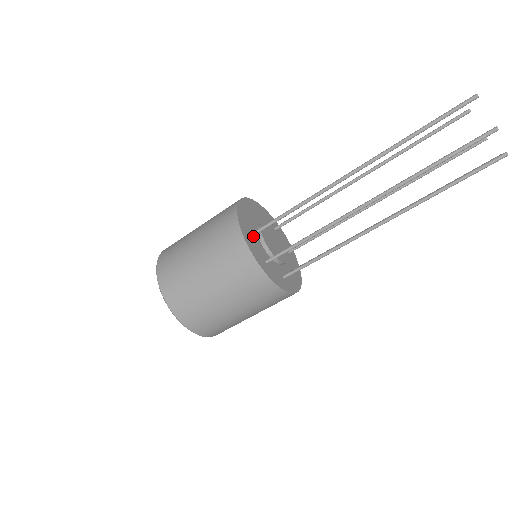
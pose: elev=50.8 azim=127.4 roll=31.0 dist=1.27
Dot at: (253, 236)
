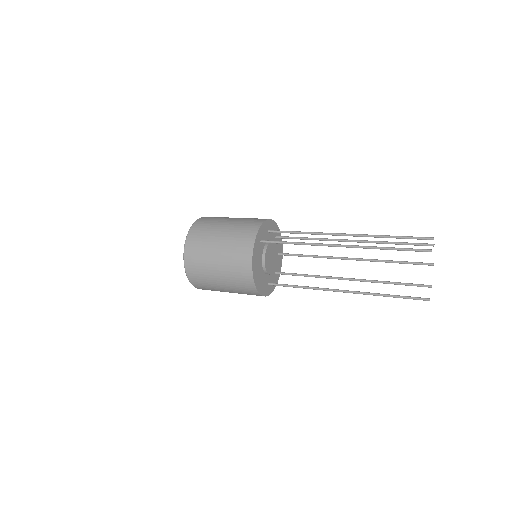
Dot at: (268, 282)
